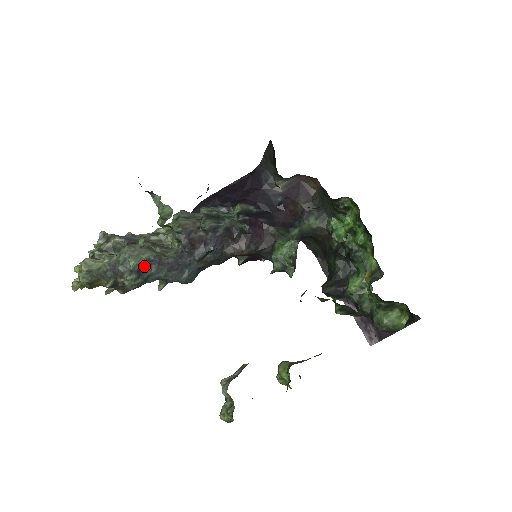
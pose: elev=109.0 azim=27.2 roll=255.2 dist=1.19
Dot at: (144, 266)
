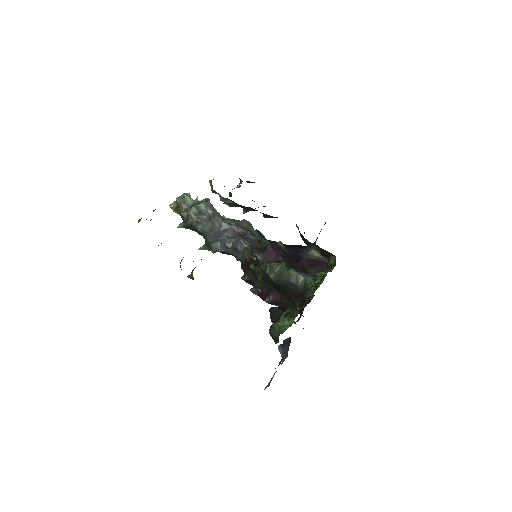
Dot at: (204, 216)
